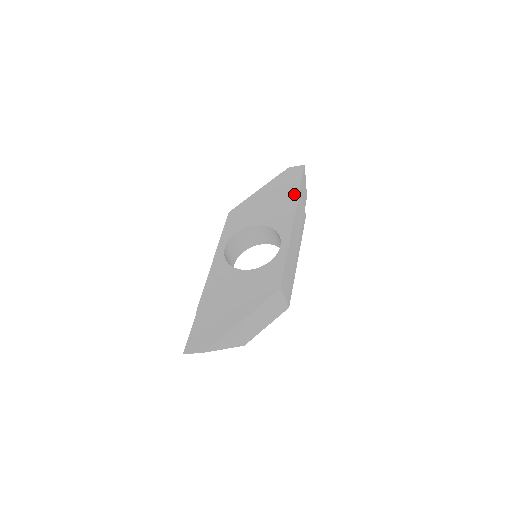
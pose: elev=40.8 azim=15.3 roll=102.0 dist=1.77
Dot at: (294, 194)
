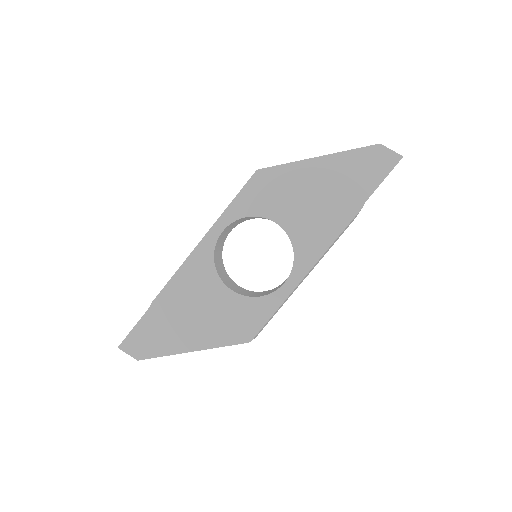
Dot at: (353, 207)
